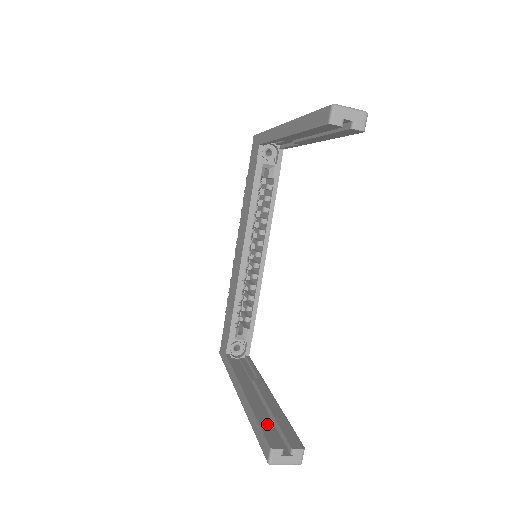
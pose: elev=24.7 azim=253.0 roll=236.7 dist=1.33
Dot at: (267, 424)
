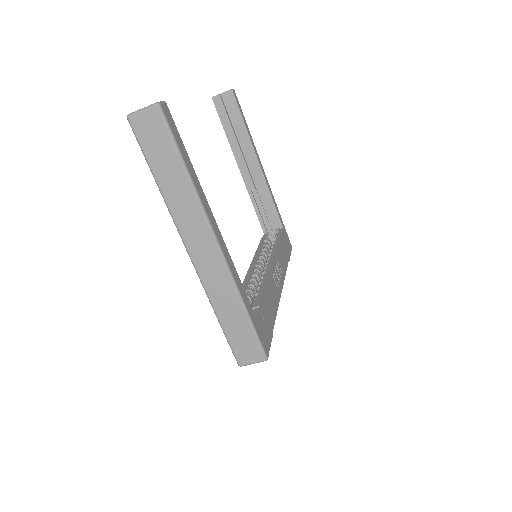
Dot at: occluded
